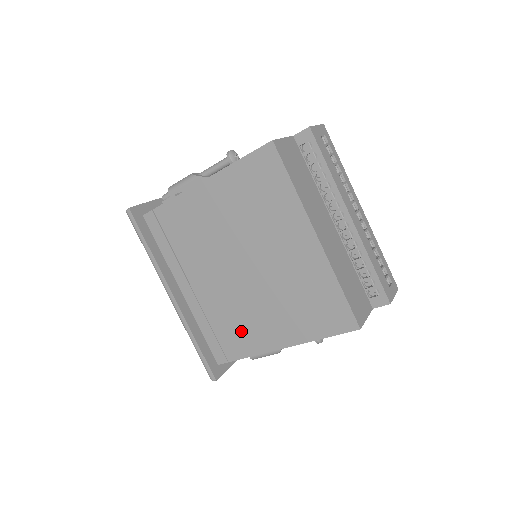
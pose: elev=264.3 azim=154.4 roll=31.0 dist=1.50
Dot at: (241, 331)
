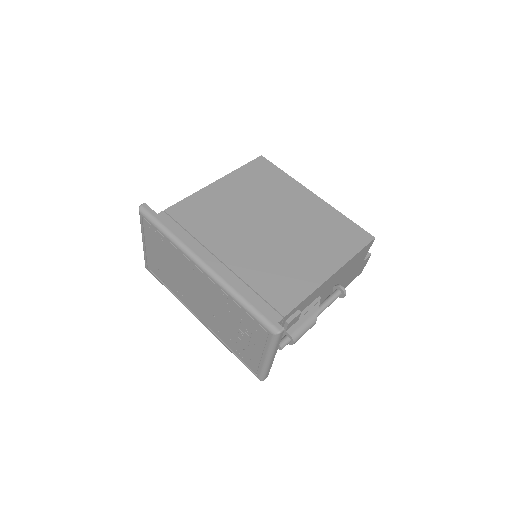
Dot at: (285, 279)
